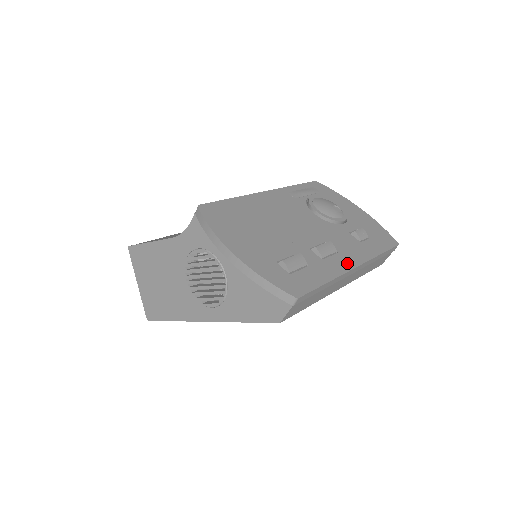
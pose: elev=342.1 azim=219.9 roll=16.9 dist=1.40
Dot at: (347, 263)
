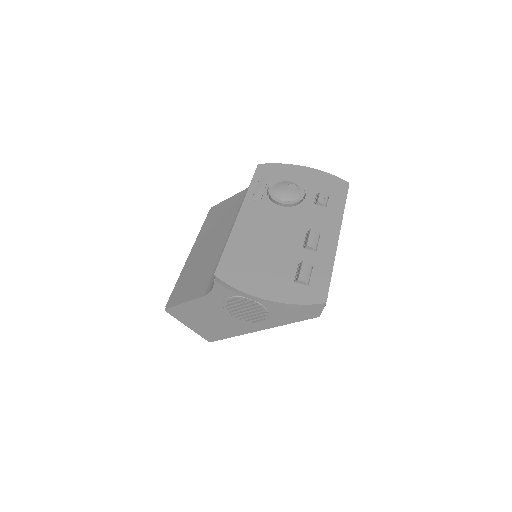
Dot at: (332, 239)
